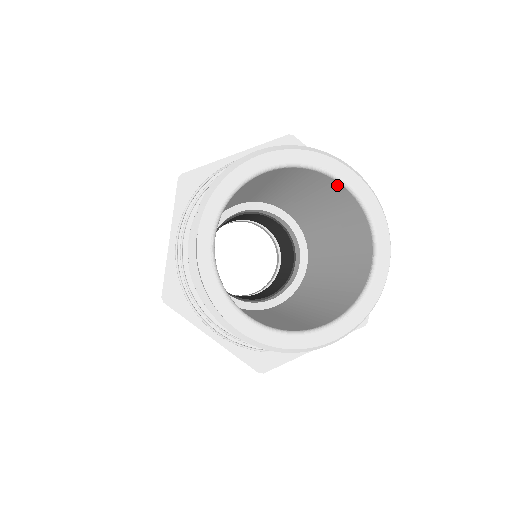
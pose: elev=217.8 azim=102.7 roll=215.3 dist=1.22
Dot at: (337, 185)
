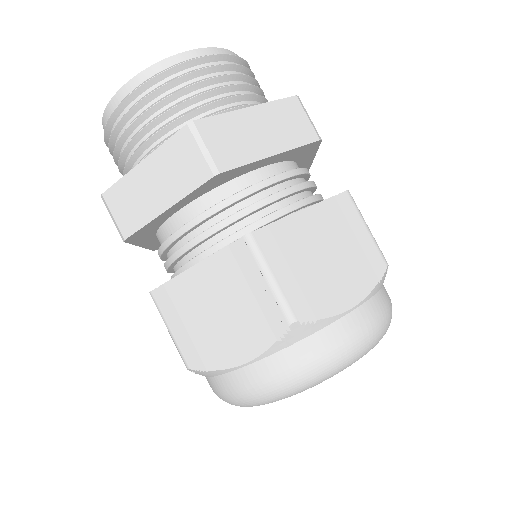
Dot at: occluded
